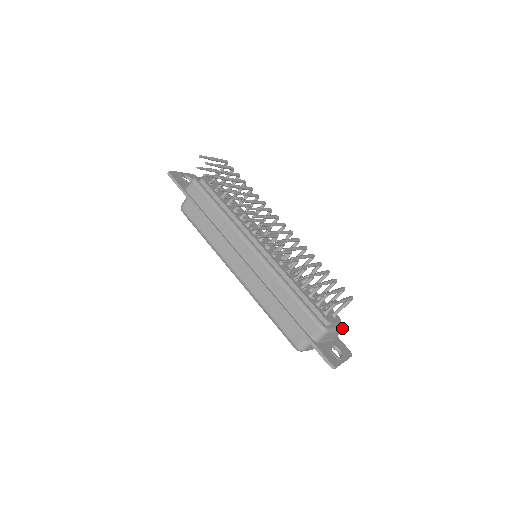
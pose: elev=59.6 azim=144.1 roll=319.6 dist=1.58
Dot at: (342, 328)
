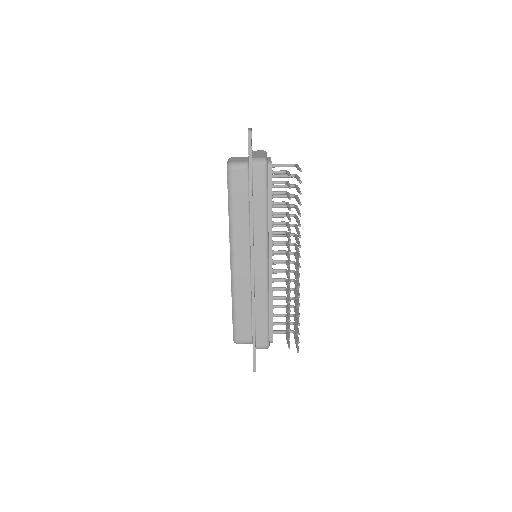
Dot at: occluded
